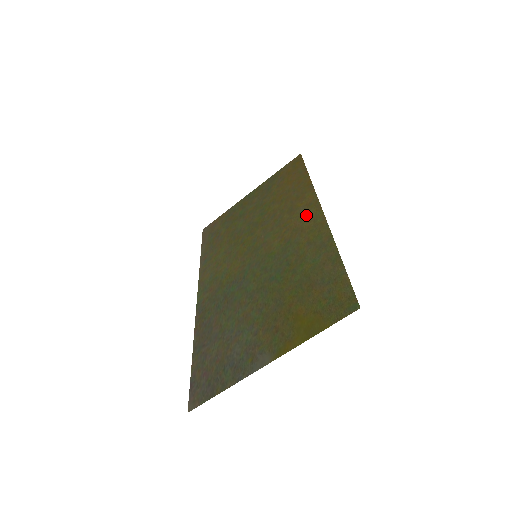
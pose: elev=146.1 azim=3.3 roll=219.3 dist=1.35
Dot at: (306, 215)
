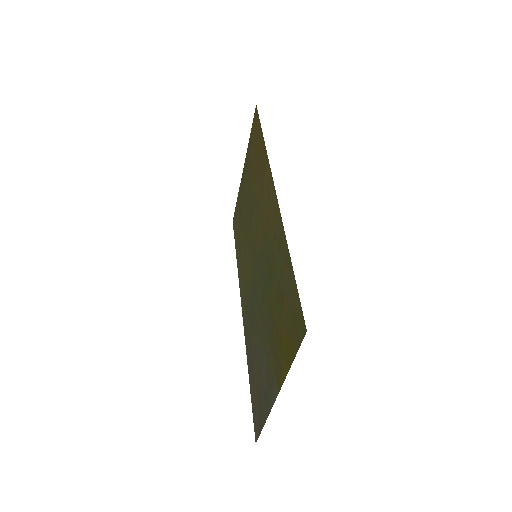
Dot at: (268, 197)
